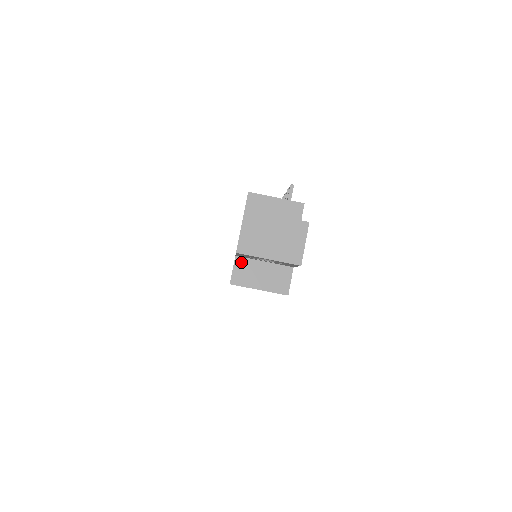
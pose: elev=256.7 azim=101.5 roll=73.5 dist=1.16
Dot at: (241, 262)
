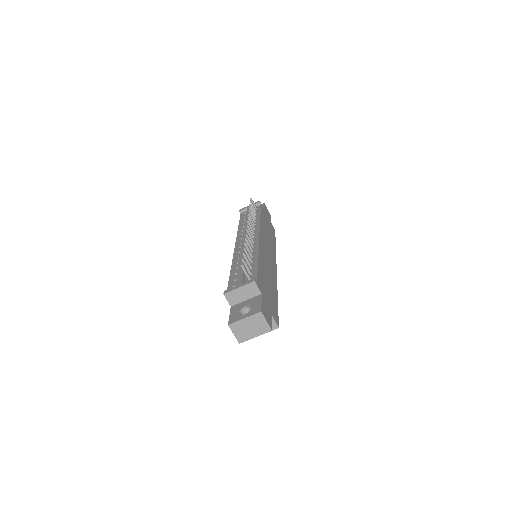
Dot at: occluded
